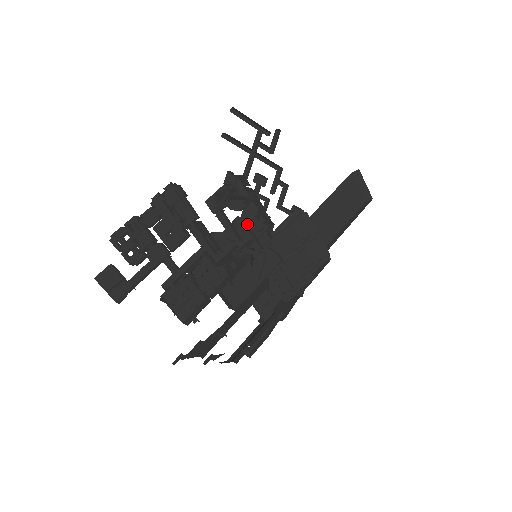
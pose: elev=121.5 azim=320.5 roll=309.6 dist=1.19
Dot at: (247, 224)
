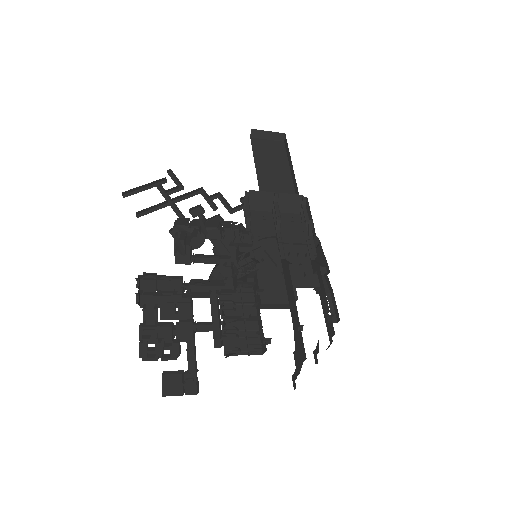
Dot at: (224, 245)
